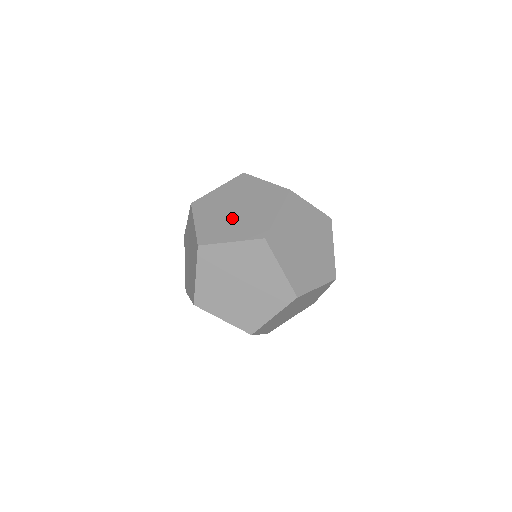
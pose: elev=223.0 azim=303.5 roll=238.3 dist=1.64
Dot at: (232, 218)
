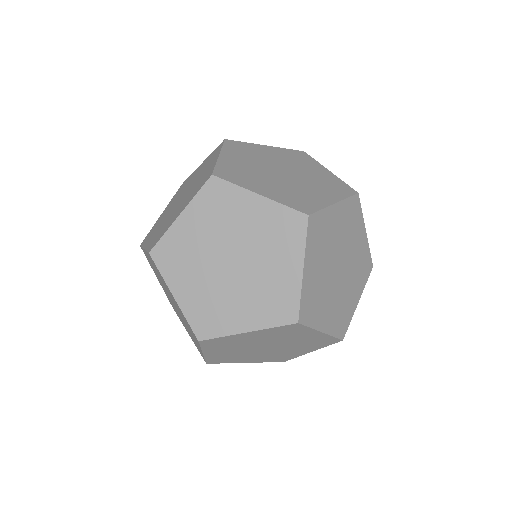
Dot at: (295, 181)
